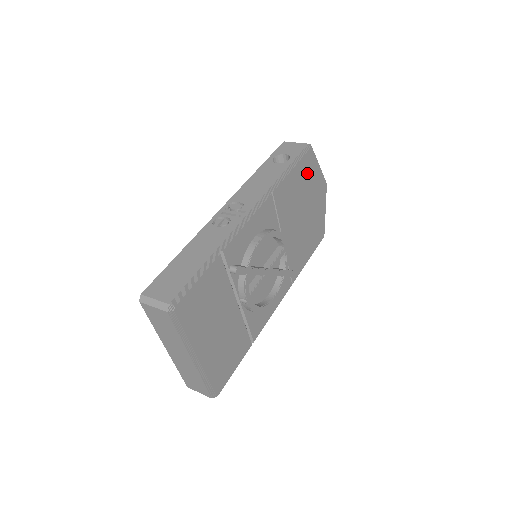
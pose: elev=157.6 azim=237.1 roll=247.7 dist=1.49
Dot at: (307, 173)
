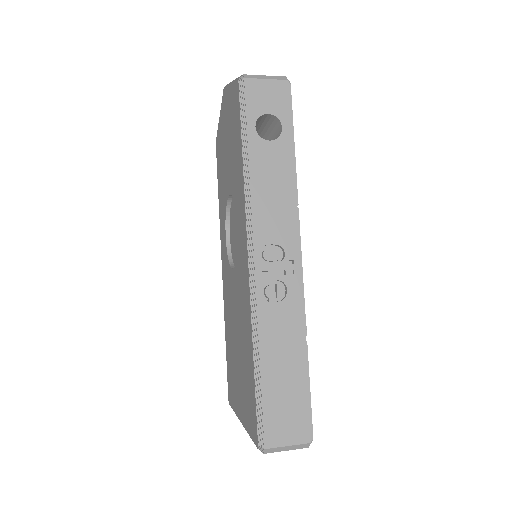
Dot at: occluded
